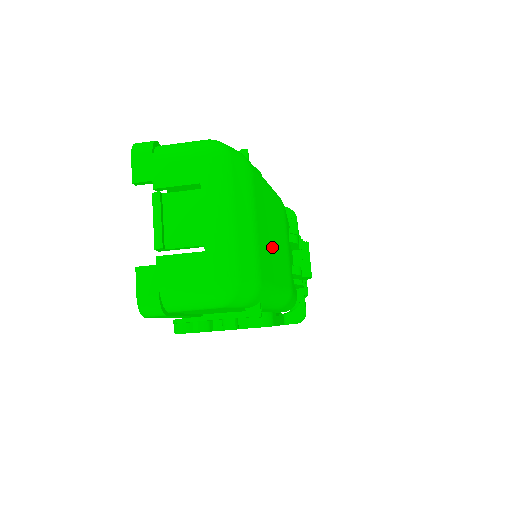
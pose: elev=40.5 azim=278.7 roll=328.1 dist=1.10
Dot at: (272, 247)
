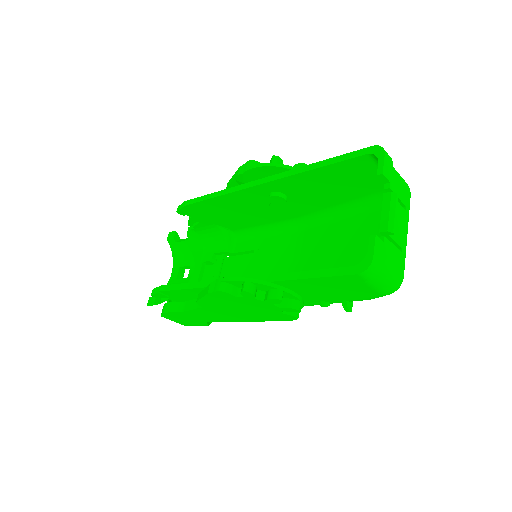
Dot at: (342, 264)
